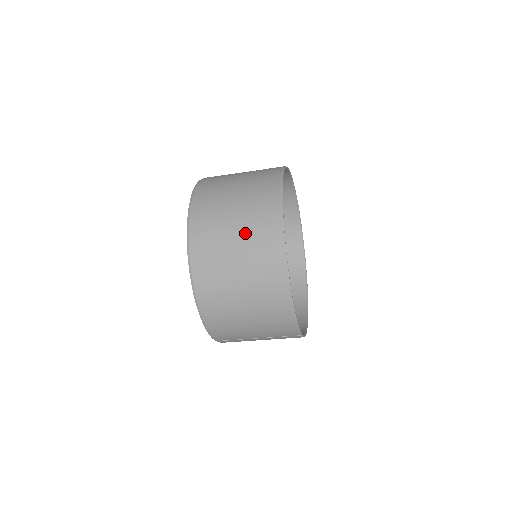
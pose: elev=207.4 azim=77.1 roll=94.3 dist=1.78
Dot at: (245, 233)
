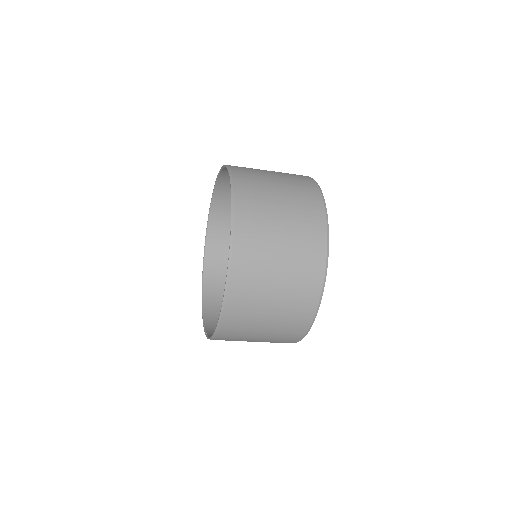
Dot at: (288, 284)
